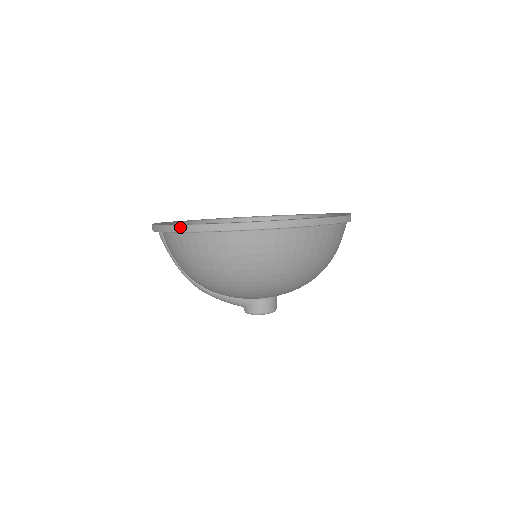
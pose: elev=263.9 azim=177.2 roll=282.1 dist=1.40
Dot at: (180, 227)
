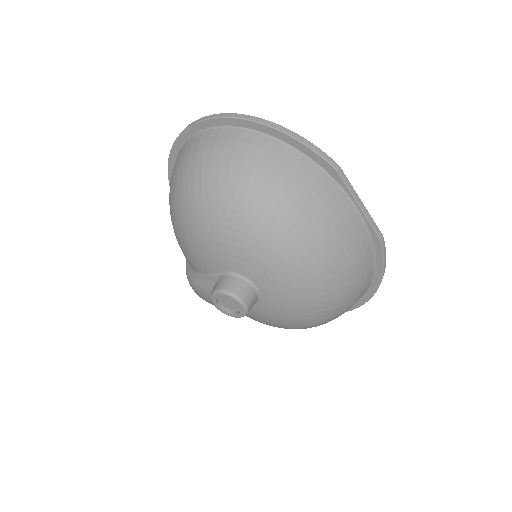
Dot at: (173, 147)
